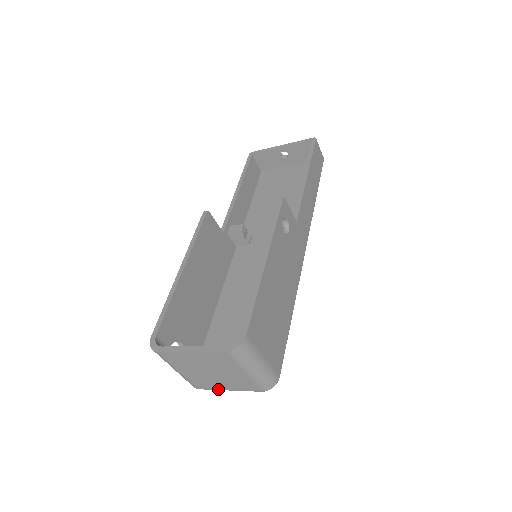
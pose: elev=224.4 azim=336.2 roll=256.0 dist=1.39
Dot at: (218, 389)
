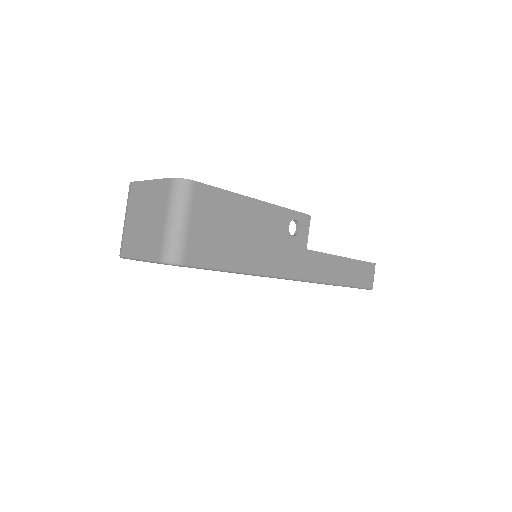
Dot at: (133, 255)
